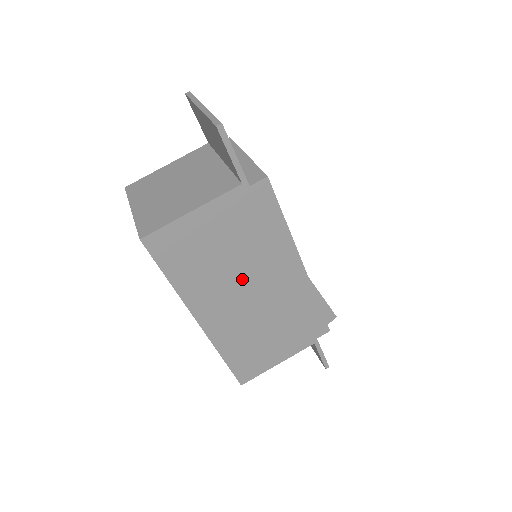
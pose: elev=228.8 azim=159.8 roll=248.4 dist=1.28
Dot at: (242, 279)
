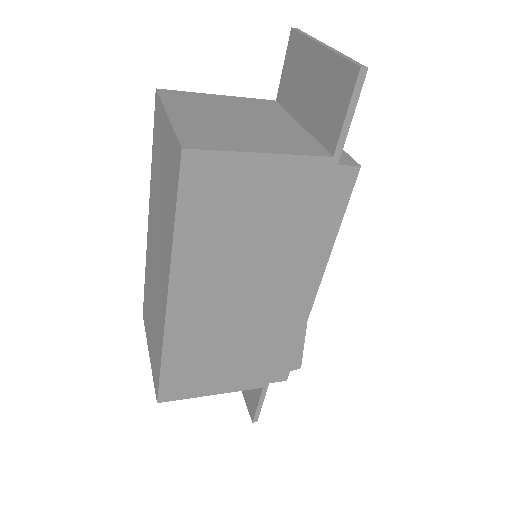
Dot at: (251, 272)
